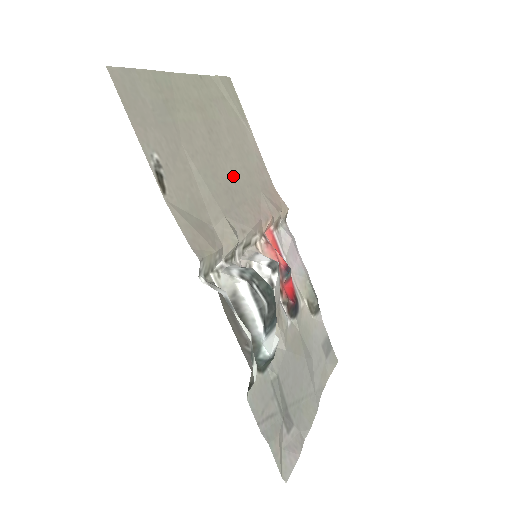
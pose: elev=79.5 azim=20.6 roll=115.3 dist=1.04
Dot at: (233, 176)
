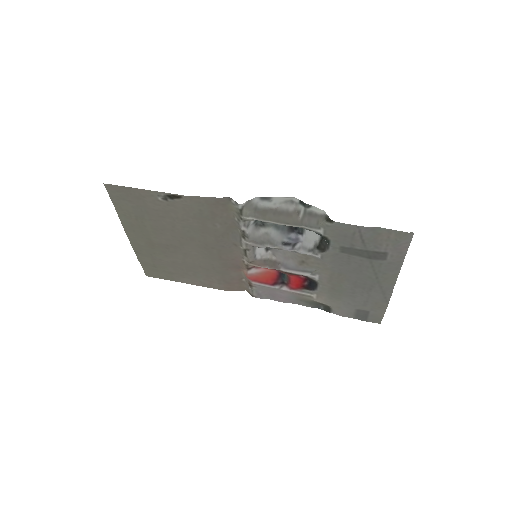
Dot at: (200, 255)
